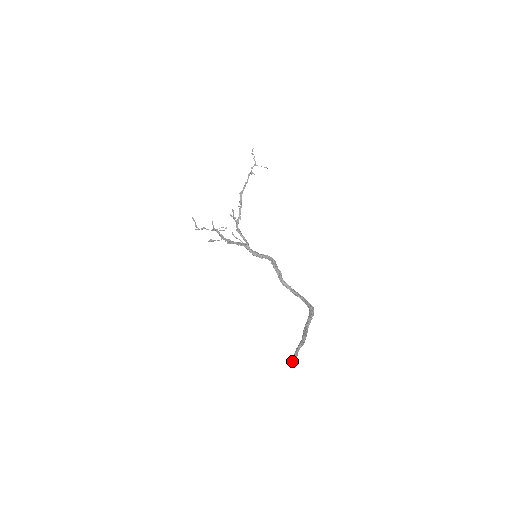
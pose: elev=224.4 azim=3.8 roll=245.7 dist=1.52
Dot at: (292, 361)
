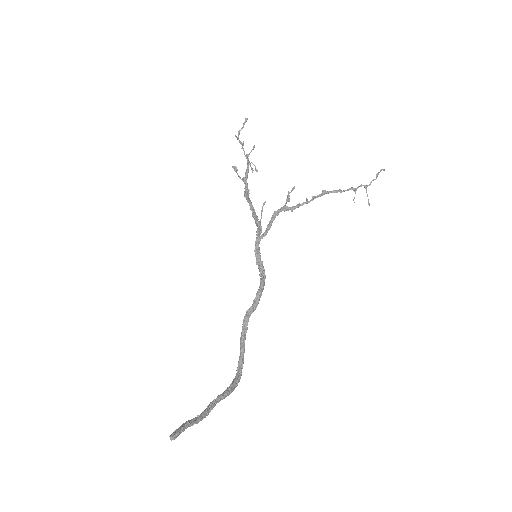
Dot at: (170, 435)
